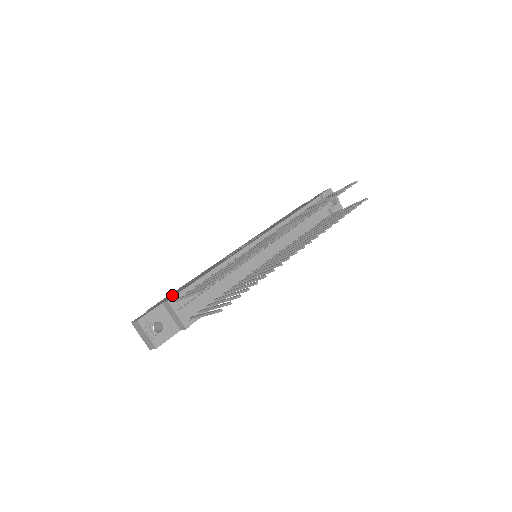
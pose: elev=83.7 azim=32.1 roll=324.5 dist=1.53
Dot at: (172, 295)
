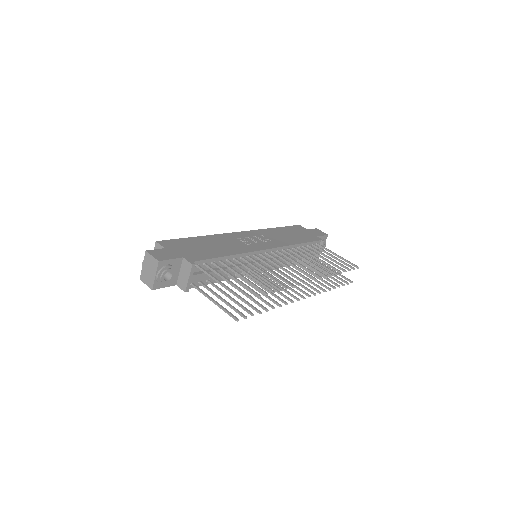
Dot at: (191, 252)
